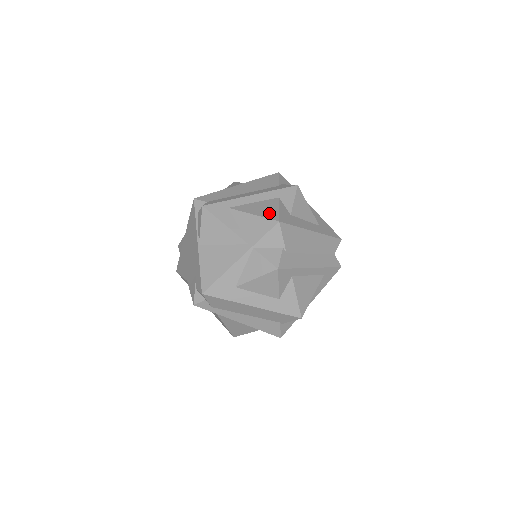
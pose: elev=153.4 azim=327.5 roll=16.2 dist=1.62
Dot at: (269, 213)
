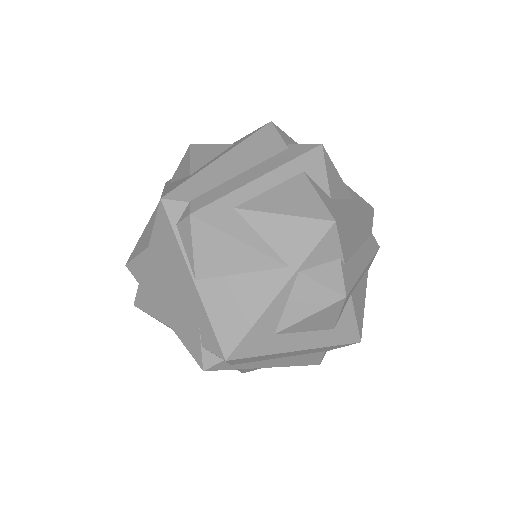
Dot at: (309, 207)
